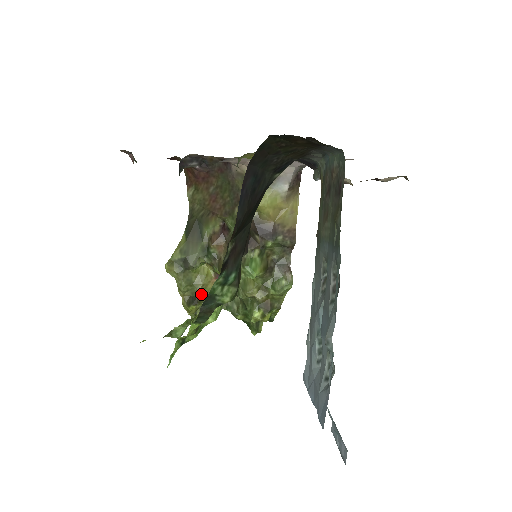
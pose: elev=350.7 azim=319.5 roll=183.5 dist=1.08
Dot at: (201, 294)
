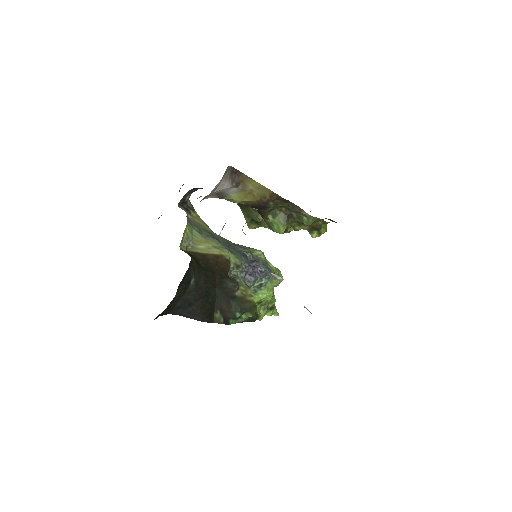
Dot at: occluded
